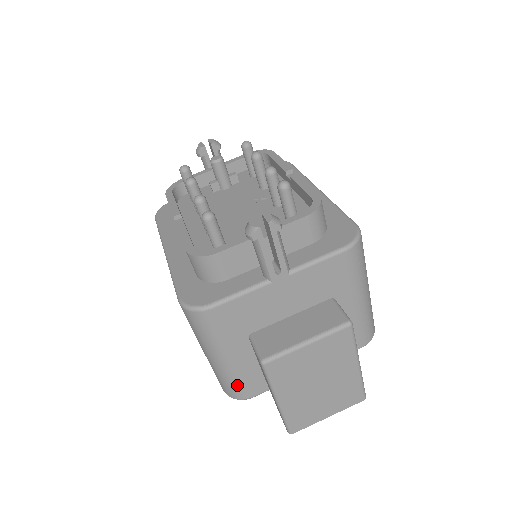
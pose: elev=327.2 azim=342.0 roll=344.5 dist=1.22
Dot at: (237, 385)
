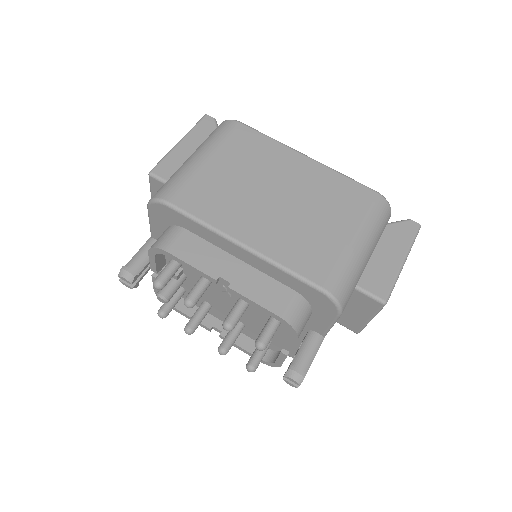
Dot at: occluded
